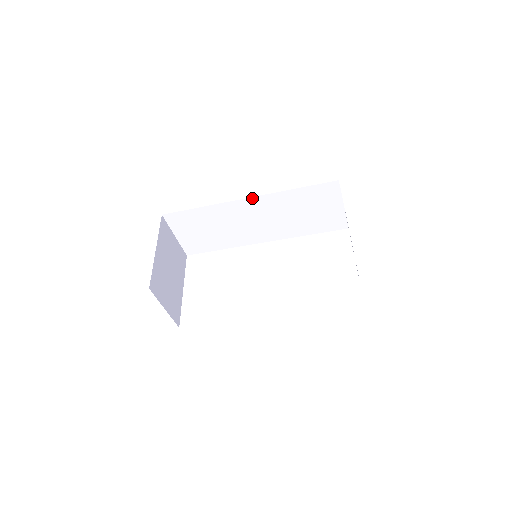
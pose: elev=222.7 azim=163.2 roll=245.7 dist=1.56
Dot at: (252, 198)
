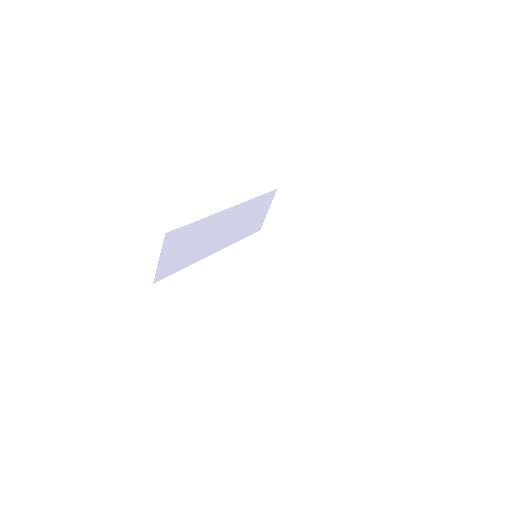
Dot at: (232, 207)
